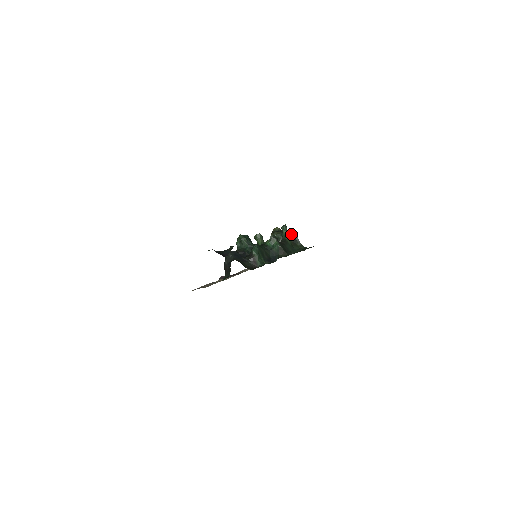
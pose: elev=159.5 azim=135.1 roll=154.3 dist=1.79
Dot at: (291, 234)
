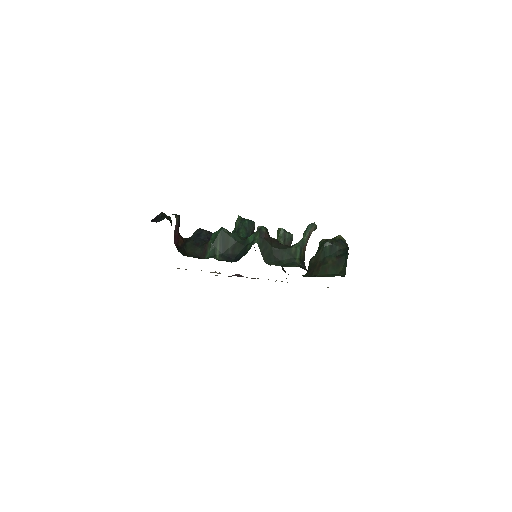
Dot at: (345, 249)
